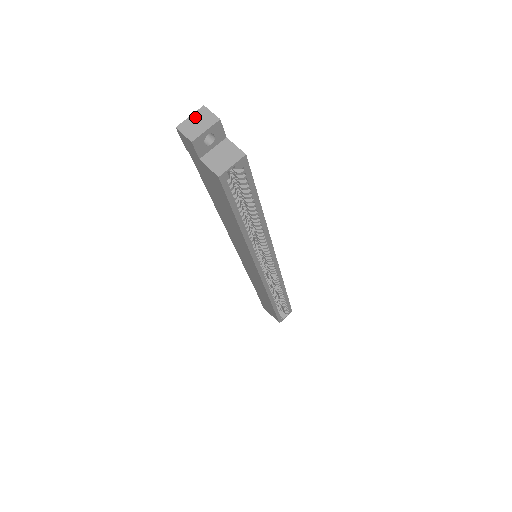
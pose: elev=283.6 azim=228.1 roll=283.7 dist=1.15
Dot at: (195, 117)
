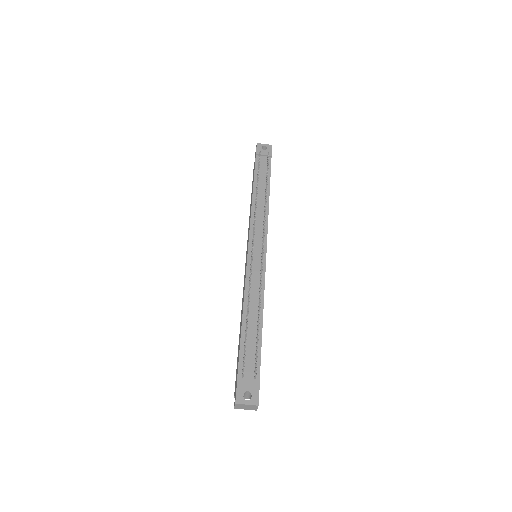
Dot at: (248, 406)
